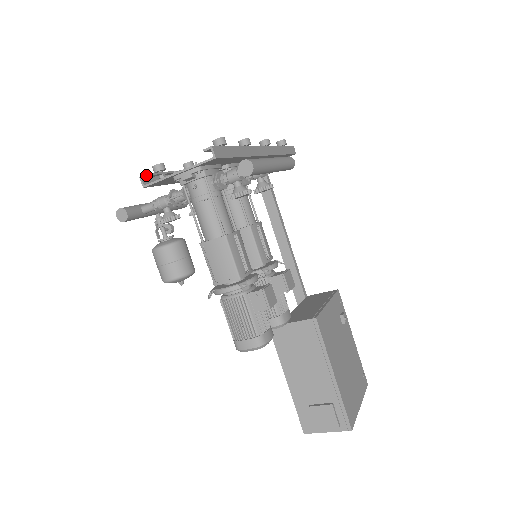
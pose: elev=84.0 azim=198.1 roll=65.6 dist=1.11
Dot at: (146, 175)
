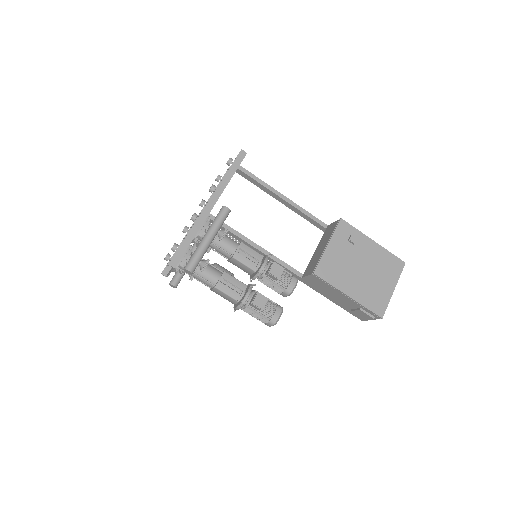
Dot at: (162, 274)
